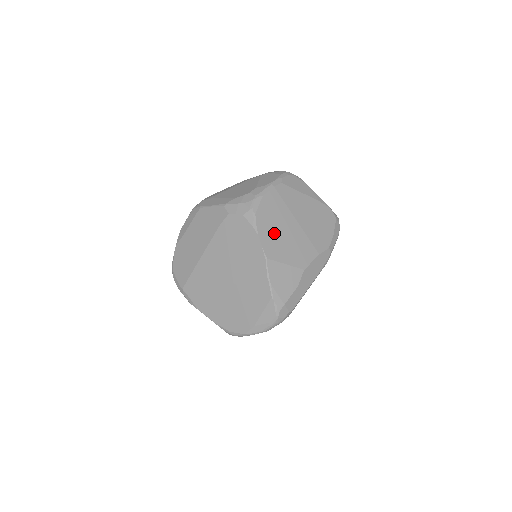
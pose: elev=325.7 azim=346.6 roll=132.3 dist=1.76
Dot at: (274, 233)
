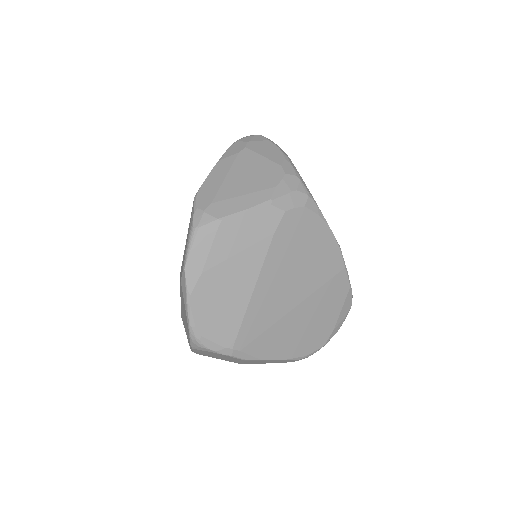
Dot at: occluded
